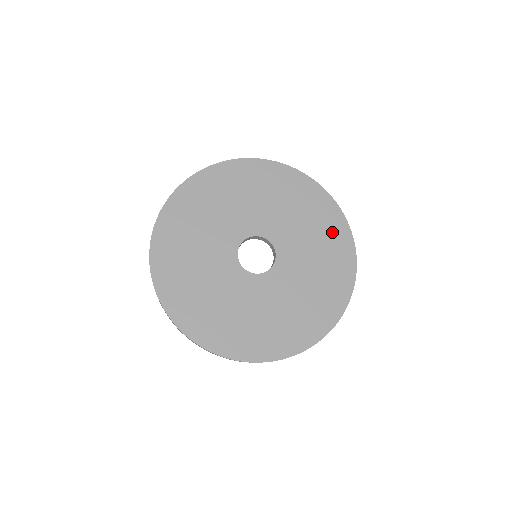
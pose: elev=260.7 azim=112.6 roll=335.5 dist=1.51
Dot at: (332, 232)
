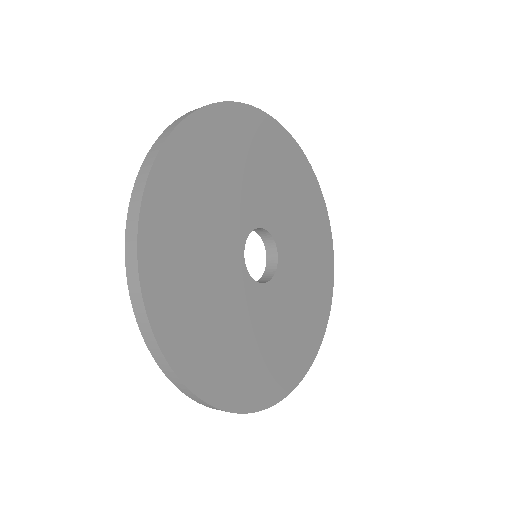
Dot at: (320, 296)
